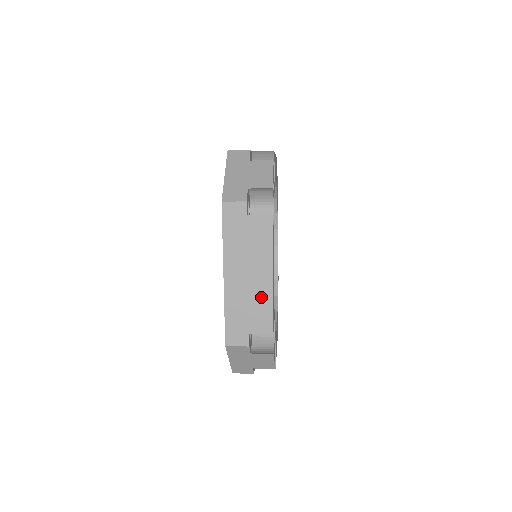
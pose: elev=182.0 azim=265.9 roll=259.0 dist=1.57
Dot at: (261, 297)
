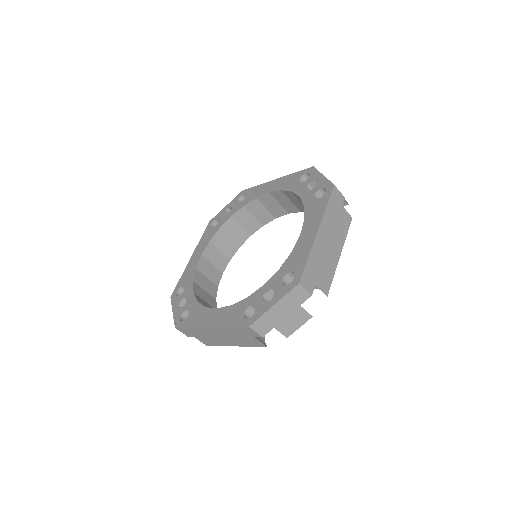
Dot at: (330, 264)
